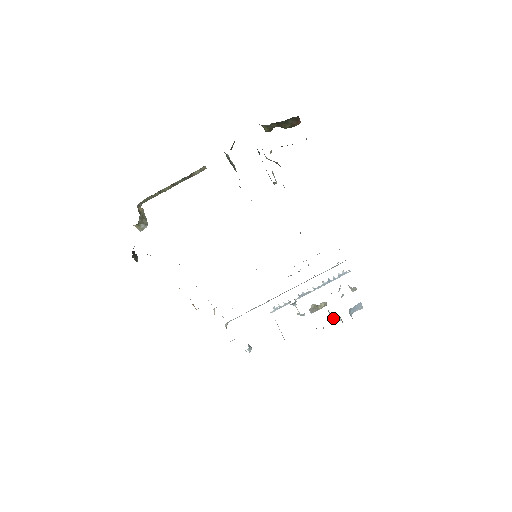
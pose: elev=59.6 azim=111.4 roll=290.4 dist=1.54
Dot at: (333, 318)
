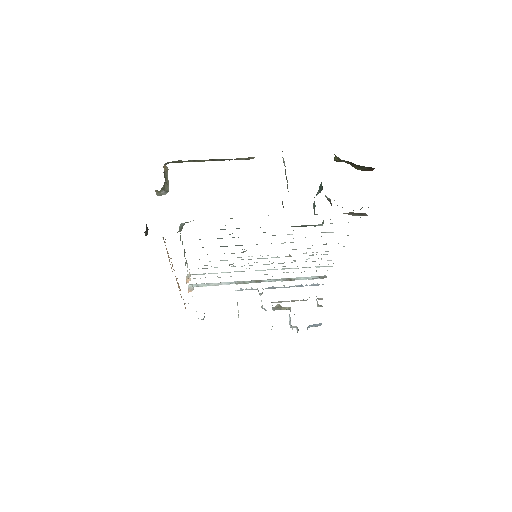
Dot at: (292, 326)
